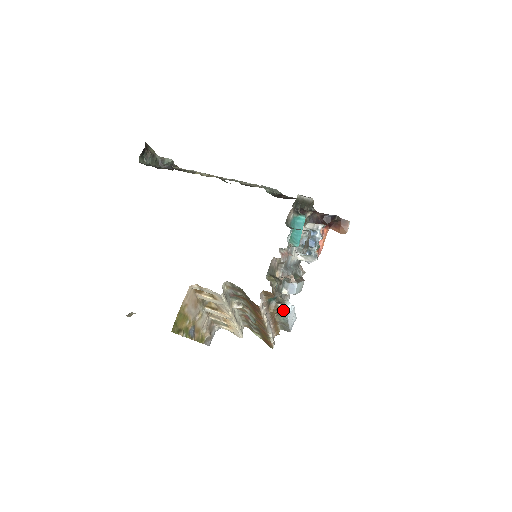
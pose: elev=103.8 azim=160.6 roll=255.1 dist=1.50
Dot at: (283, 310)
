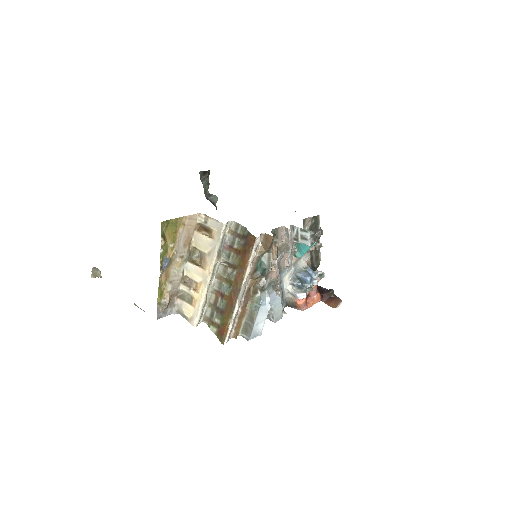
Dot at: (261, 293)
